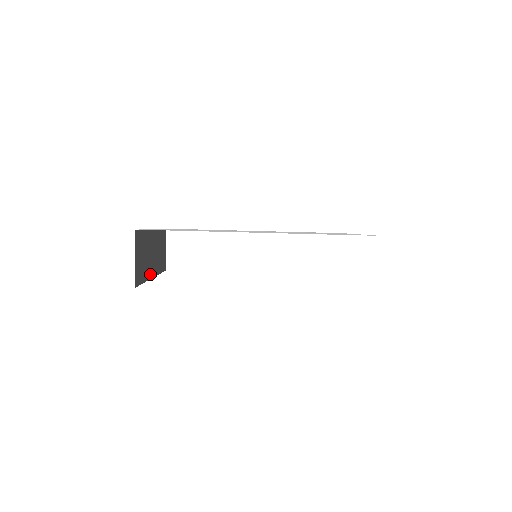
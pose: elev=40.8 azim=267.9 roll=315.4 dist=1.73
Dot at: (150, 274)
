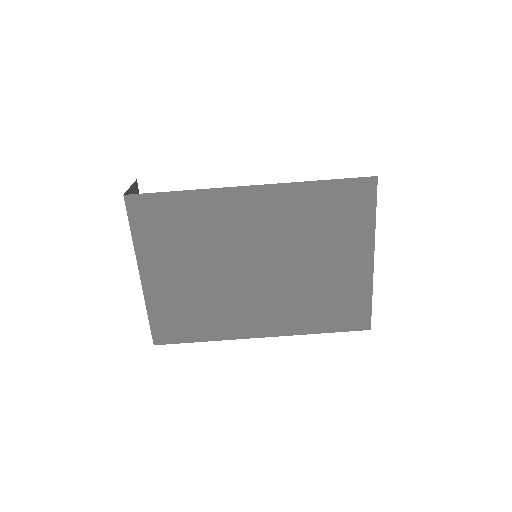
Dot at: occluded
